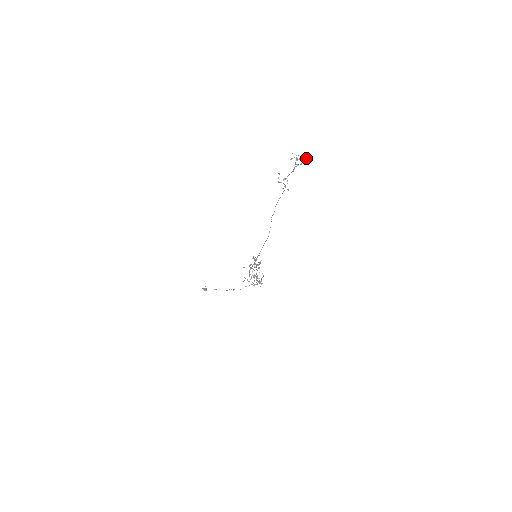
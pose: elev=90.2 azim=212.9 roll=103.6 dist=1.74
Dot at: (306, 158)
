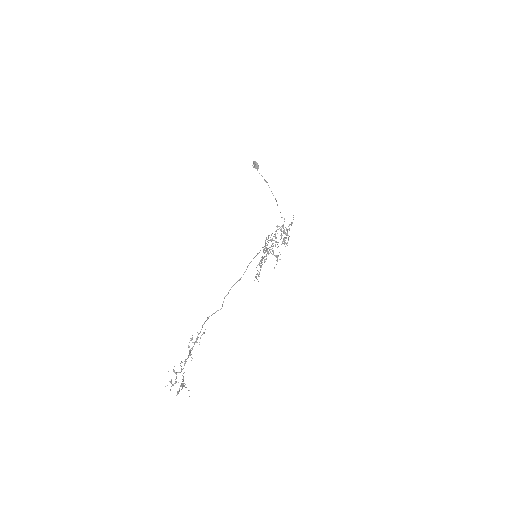
Dot at: (179, 388)
